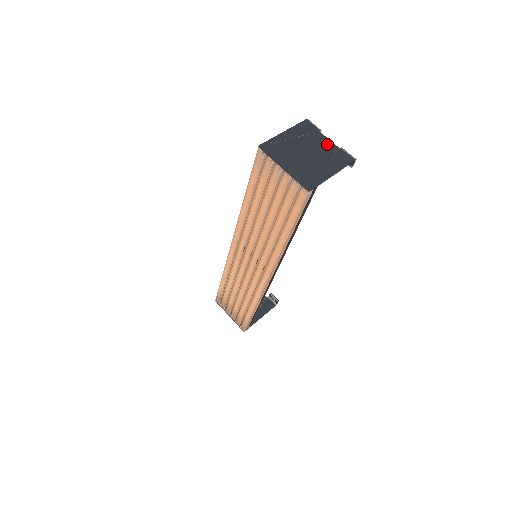
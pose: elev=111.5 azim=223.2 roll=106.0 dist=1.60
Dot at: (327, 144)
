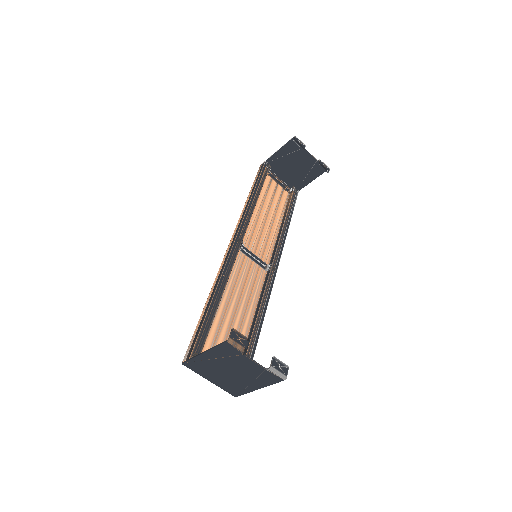
Dot at: (252, 366)
